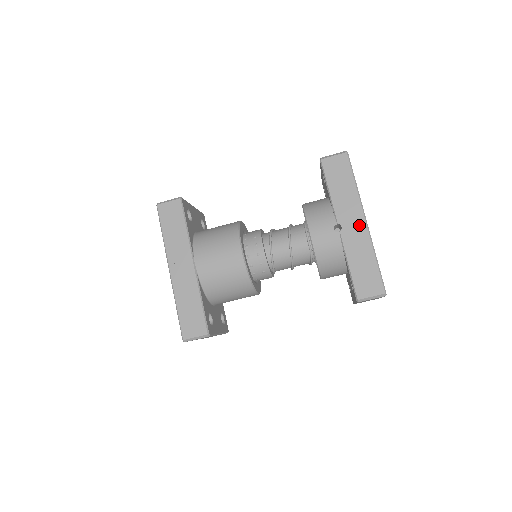
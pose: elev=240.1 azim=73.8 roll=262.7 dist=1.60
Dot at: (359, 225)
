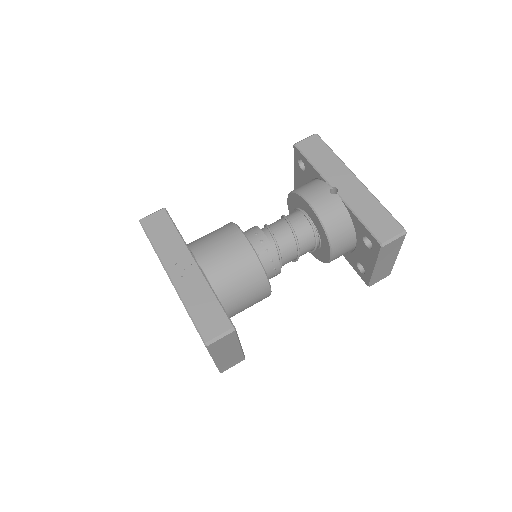
Dot at: (353, 183)
